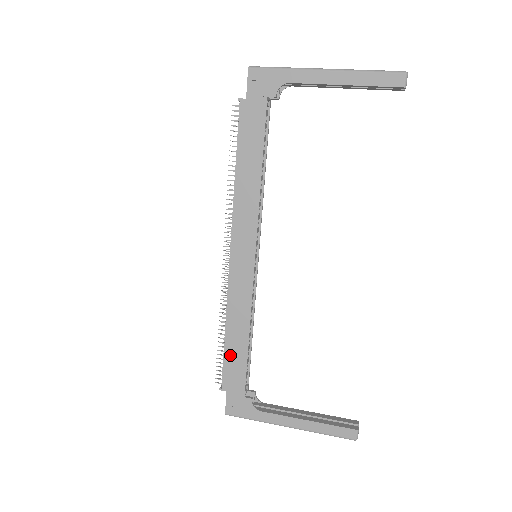
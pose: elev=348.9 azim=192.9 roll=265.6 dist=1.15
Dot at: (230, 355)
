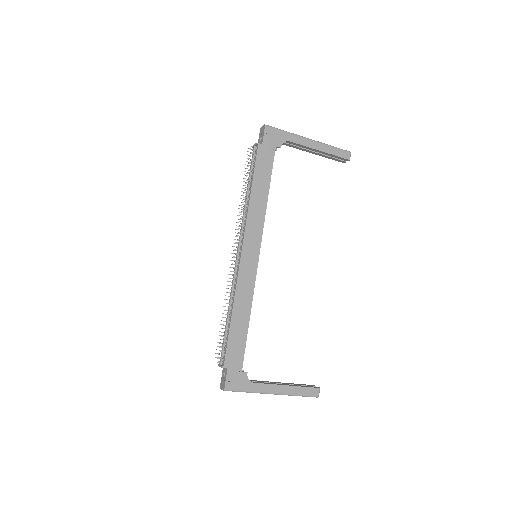
Dot at: (234, 335)
